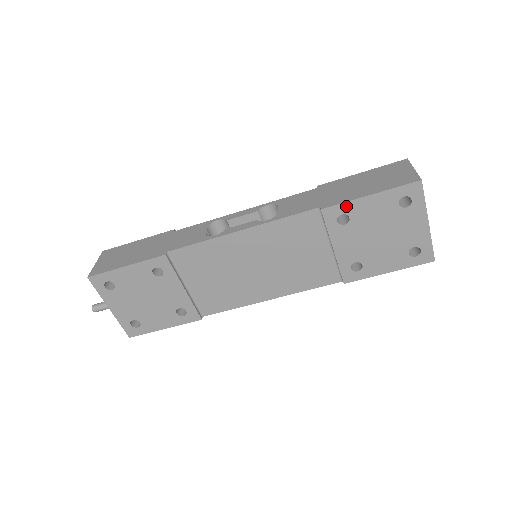
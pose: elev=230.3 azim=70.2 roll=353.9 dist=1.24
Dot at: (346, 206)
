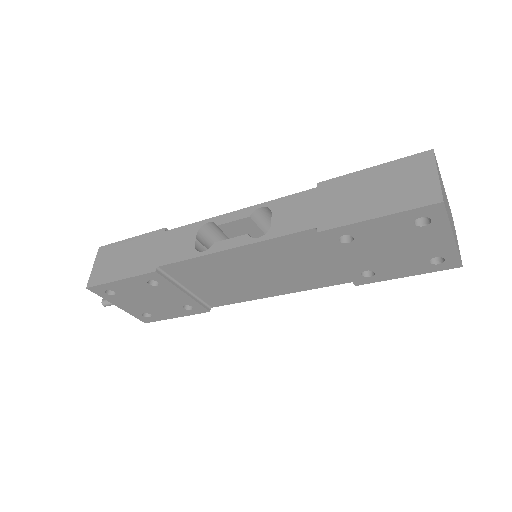
Dot at: (348, 228)
